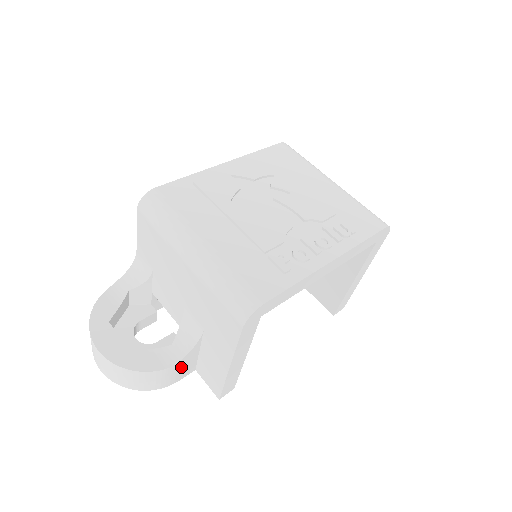
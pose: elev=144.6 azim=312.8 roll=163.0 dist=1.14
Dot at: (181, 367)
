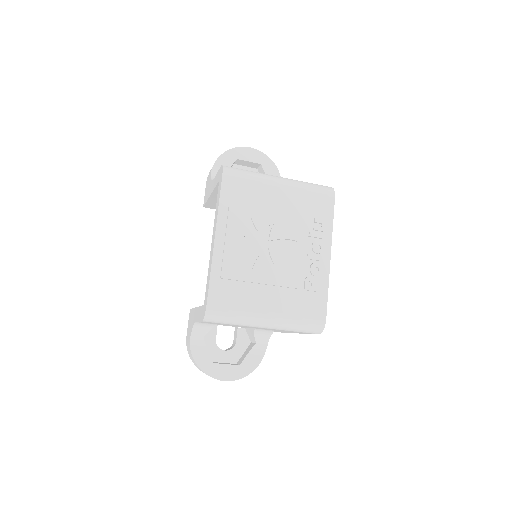
Dot at: occluded
